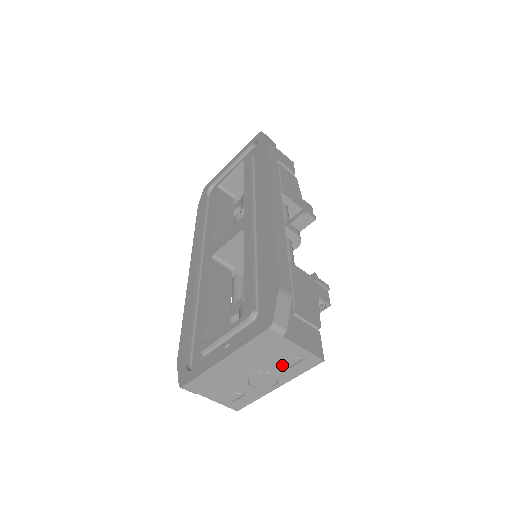
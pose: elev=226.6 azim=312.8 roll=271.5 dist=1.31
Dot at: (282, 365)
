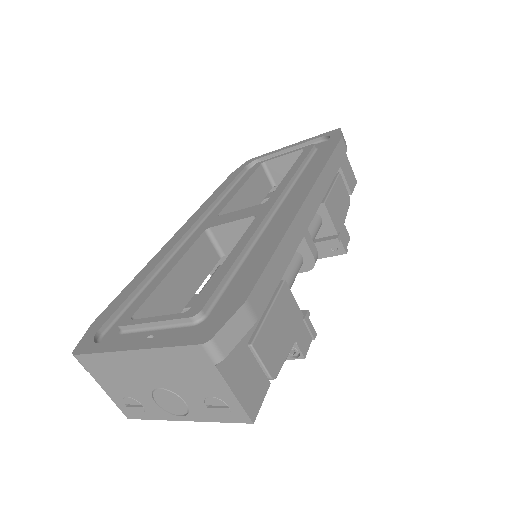
Dot at: (200, 398)
